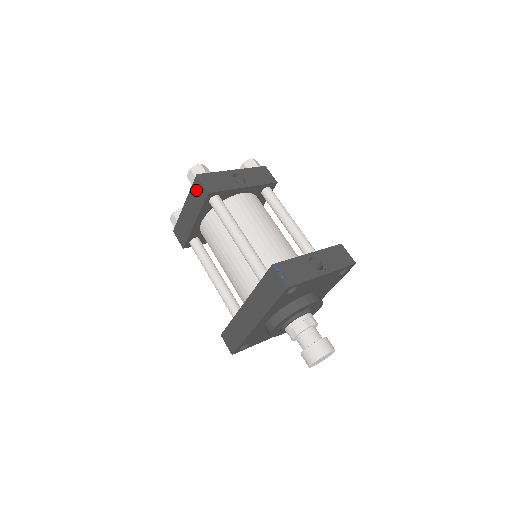
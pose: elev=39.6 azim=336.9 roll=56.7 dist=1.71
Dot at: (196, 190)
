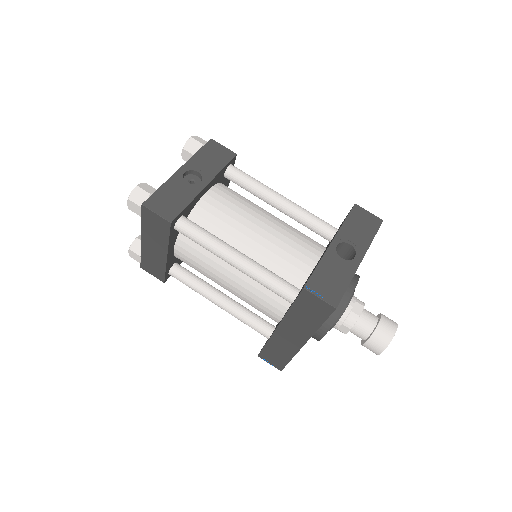
Dot at: (150, 222)
